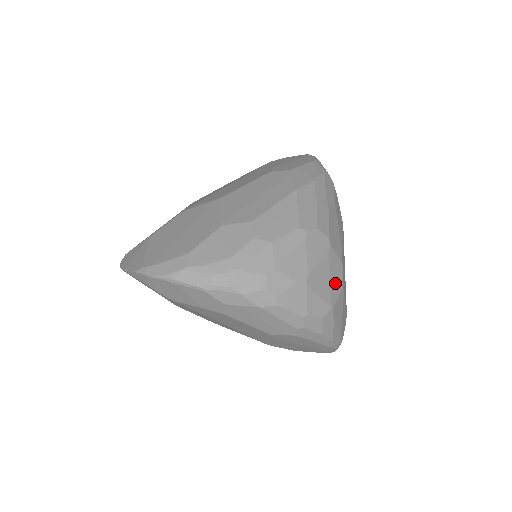
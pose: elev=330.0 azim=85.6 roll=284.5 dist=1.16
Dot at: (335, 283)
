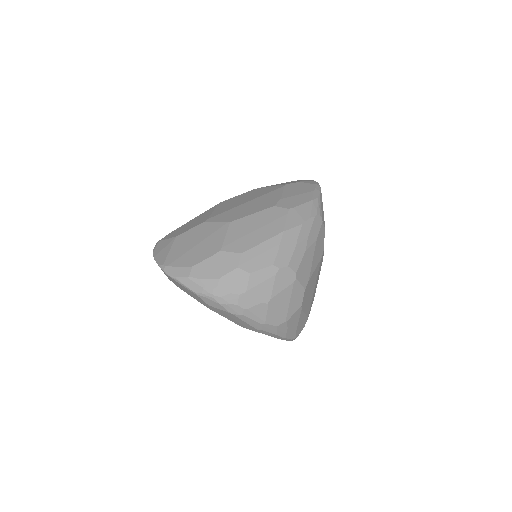
Dot at: (294, 304)
